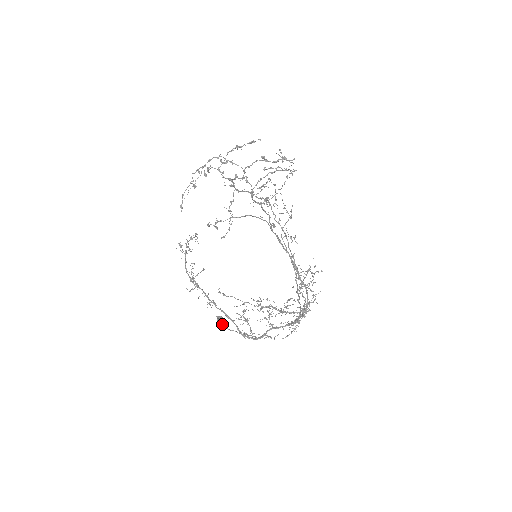
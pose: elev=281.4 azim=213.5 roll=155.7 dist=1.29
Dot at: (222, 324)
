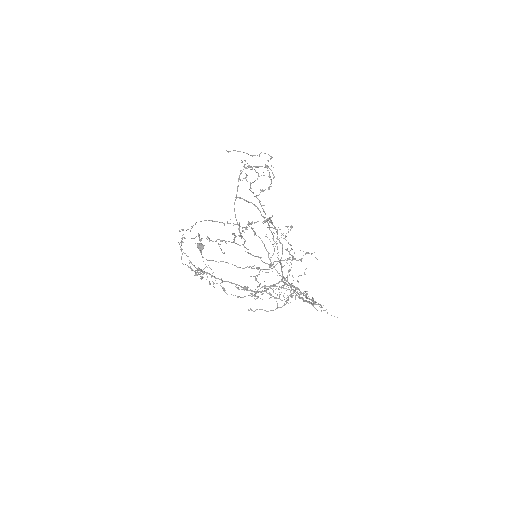
Dot at: occluded
